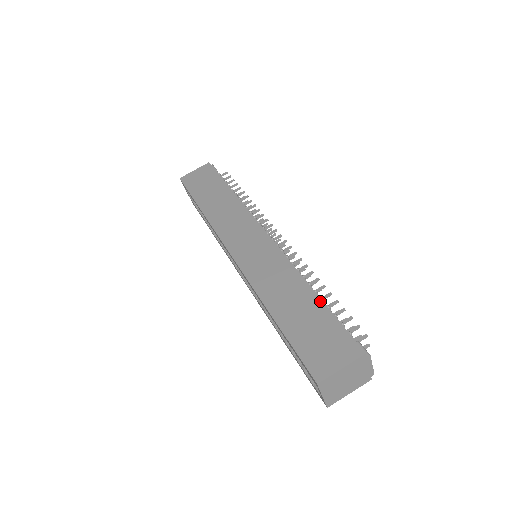
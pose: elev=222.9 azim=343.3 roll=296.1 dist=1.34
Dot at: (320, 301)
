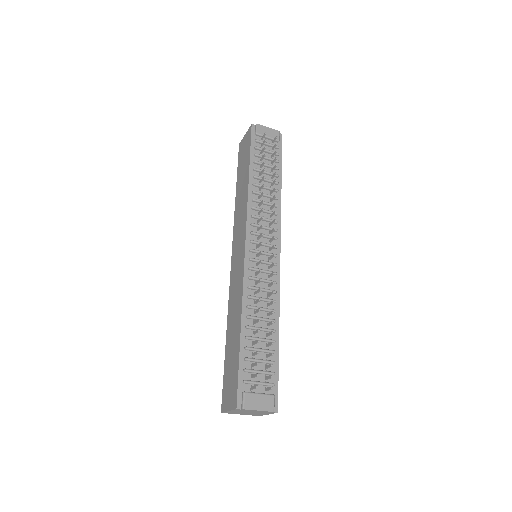
Dot at: (239, 343)
